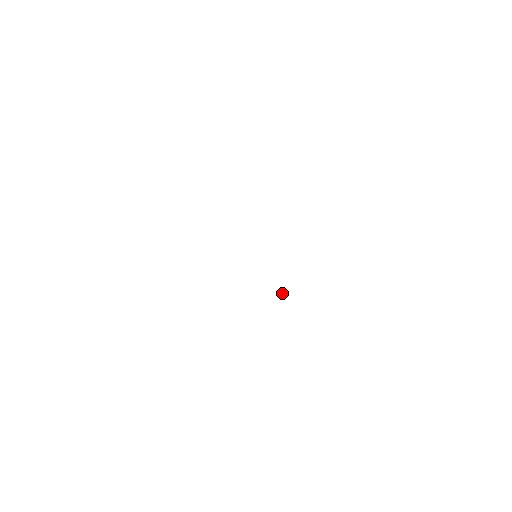
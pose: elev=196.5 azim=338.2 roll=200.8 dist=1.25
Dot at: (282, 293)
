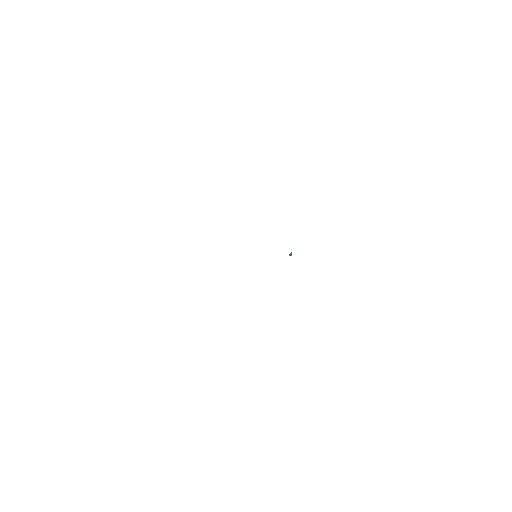
Dot at: (291, 253)
